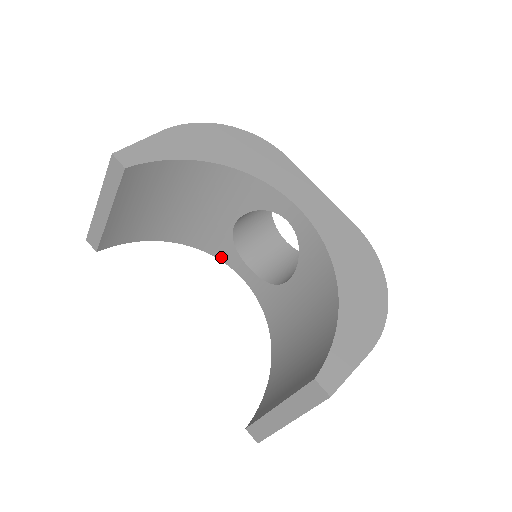
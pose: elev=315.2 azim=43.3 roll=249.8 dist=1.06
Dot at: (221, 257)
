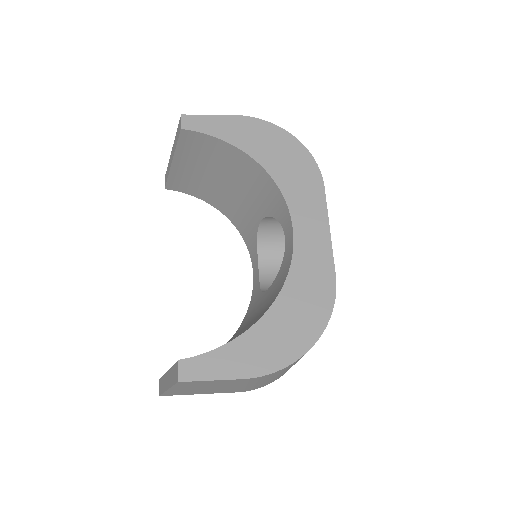
Dot at: (249, 246)
